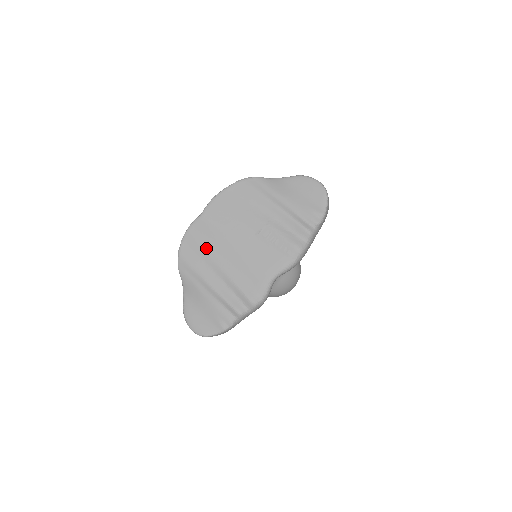
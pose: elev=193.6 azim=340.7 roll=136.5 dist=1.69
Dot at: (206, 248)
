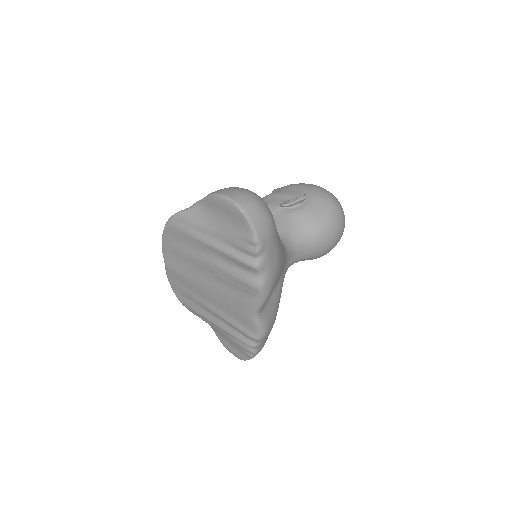
Dot at: (190, 294)
